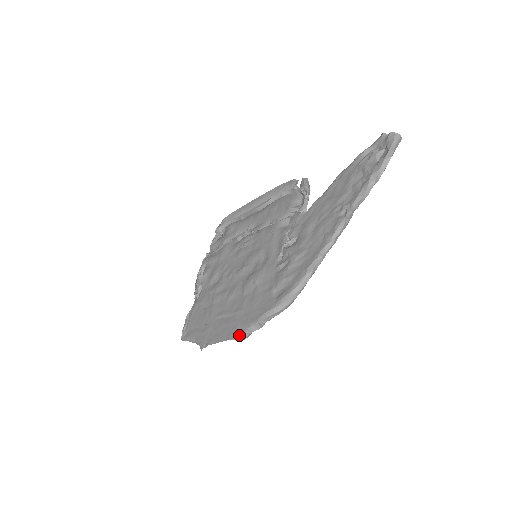
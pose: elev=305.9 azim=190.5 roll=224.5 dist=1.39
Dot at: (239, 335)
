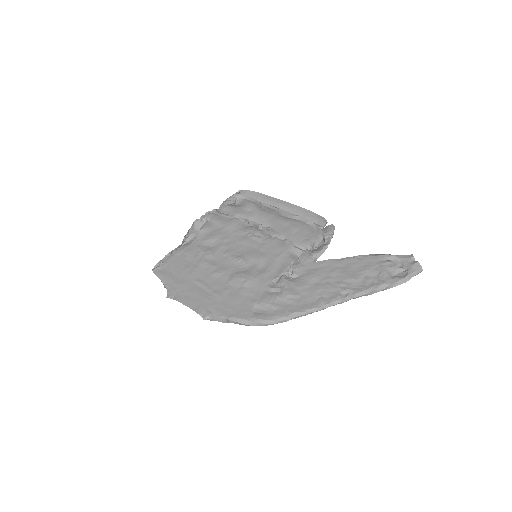
Dot at: (207, 316)
